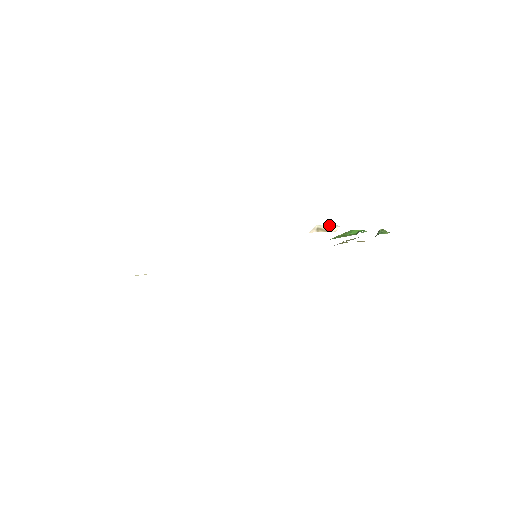
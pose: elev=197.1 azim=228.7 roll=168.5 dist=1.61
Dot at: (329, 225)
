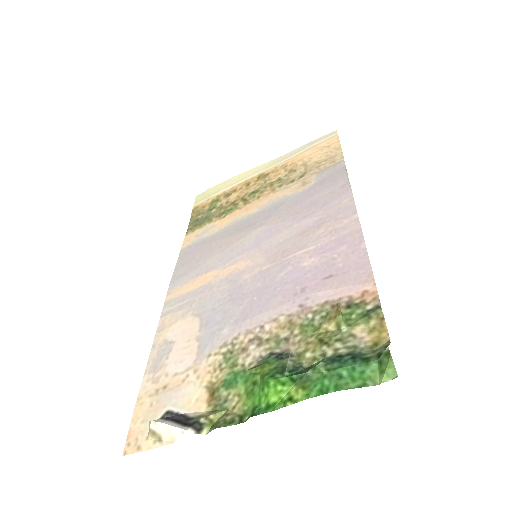
Dot at: (168, 425)
